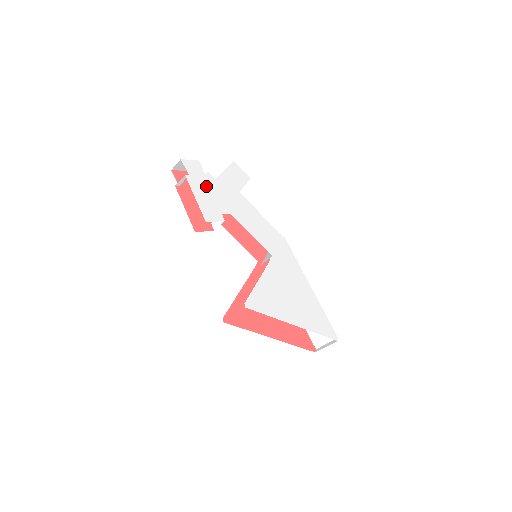
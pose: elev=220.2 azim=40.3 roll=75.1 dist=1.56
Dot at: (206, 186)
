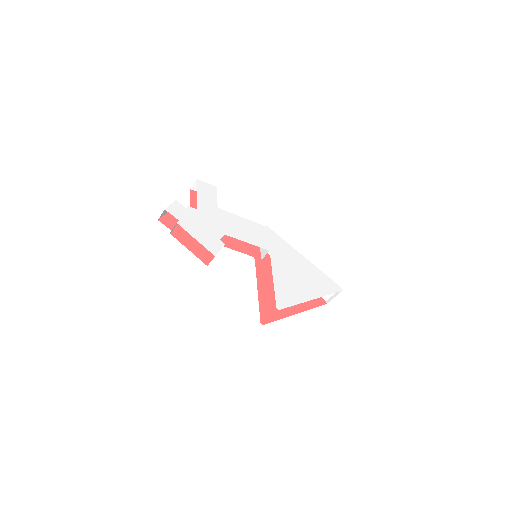
Dot at: (195, 221)
